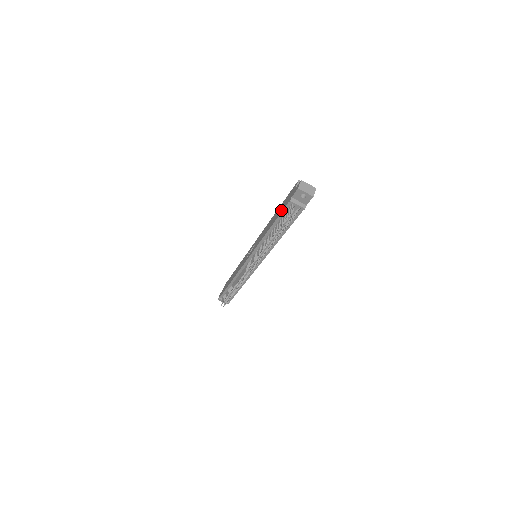
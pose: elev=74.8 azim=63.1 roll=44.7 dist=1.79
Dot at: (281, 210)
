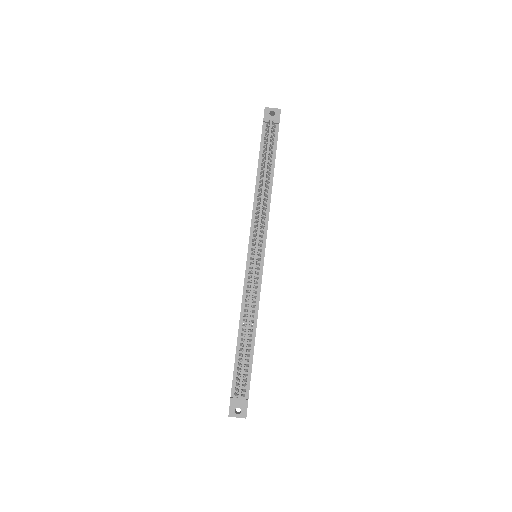
Dot at: occluded
